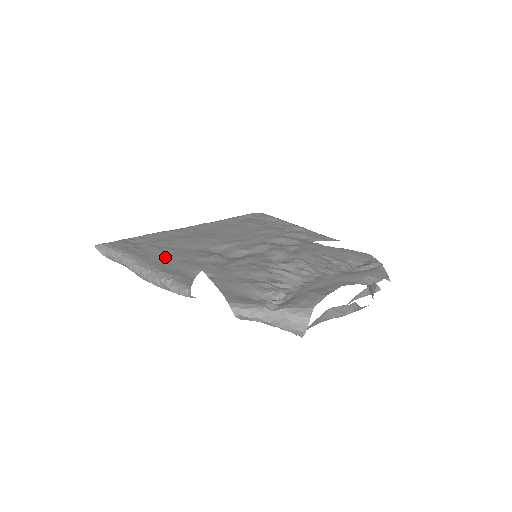
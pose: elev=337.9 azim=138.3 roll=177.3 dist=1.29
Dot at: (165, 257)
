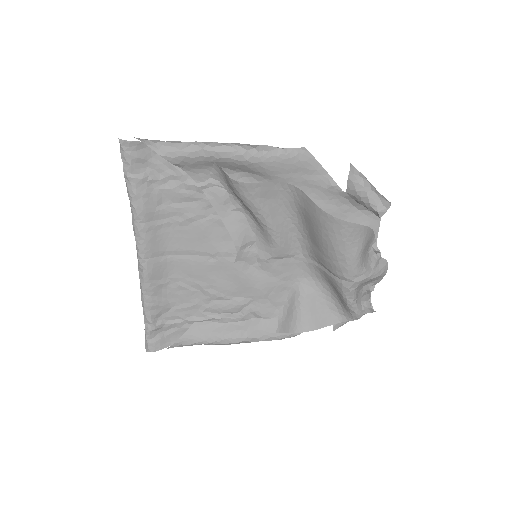
Dot at: (213, 174)
